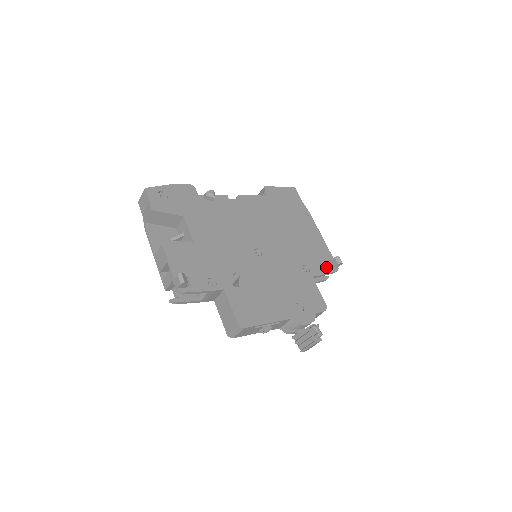
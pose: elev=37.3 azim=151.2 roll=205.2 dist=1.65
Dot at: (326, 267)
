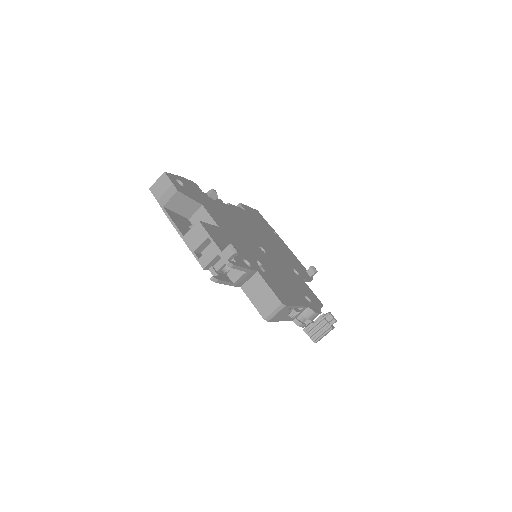
Dot at: (306, 274)
